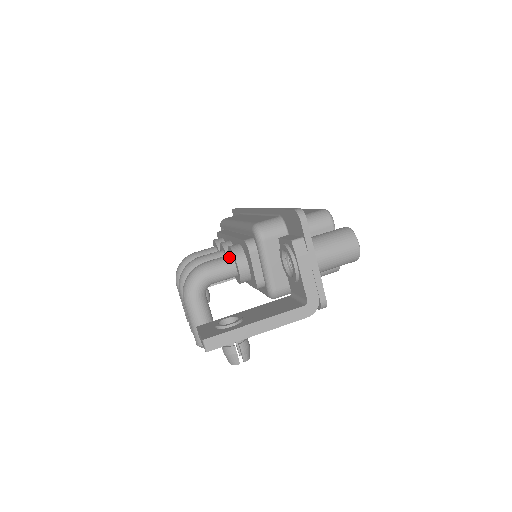
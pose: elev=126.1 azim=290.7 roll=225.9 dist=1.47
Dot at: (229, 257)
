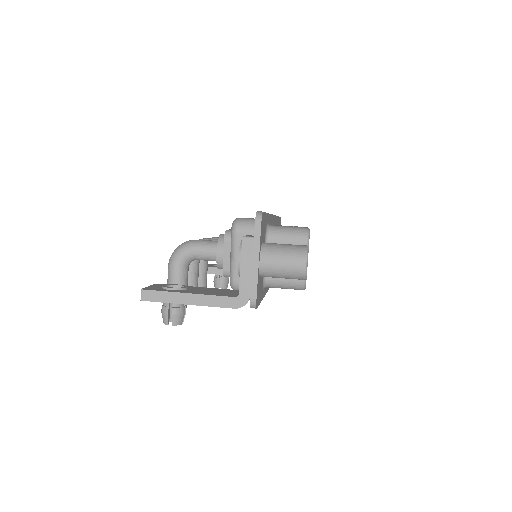
Dot at: (216, 242)
